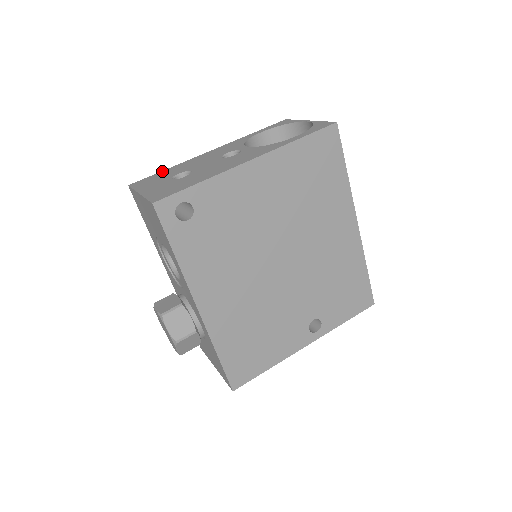
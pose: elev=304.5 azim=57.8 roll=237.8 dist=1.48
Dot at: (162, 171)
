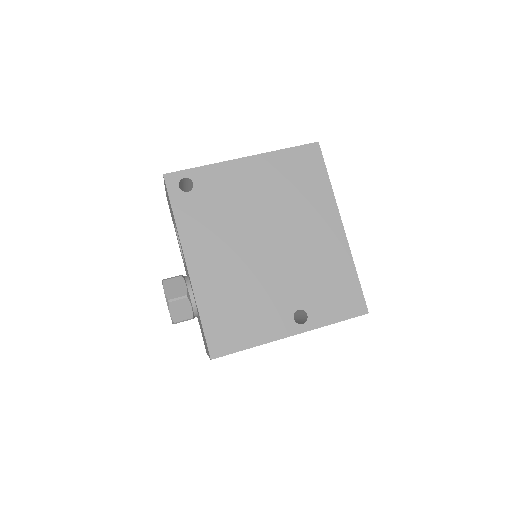
Dot at: occluded
